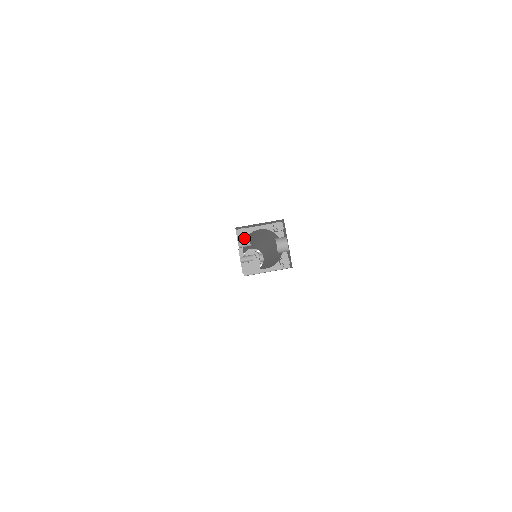
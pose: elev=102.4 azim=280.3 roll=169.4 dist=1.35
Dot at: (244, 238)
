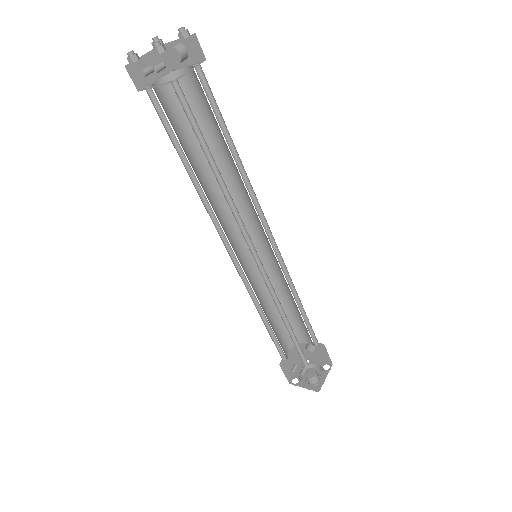
Dot at: (137, 60)
